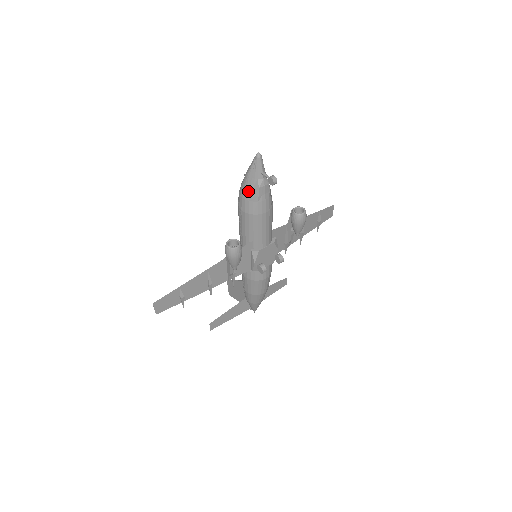
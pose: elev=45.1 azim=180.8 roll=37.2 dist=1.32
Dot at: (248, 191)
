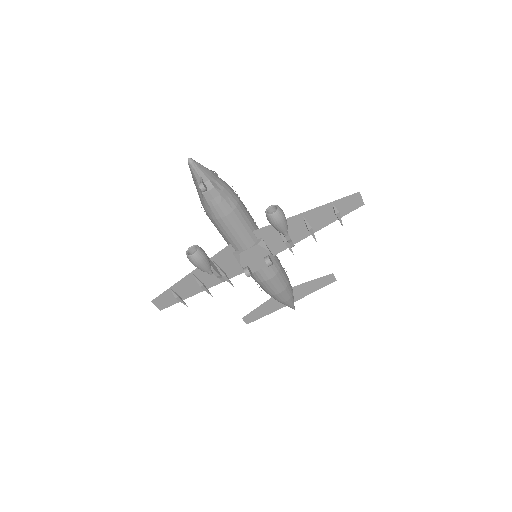
Dot at: (199, 196)
